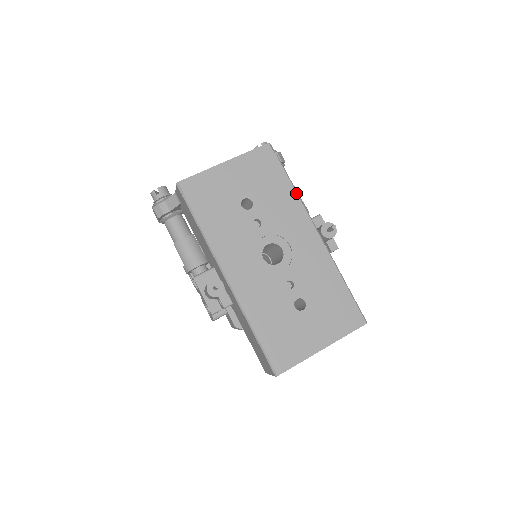
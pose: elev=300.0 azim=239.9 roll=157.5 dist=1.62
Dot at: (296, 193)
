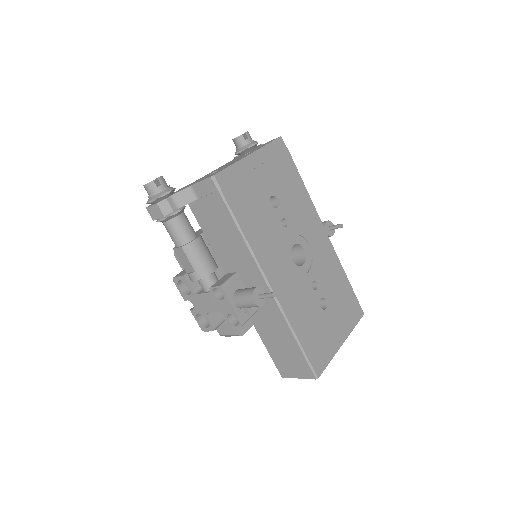
Dot at: (307, 191)
